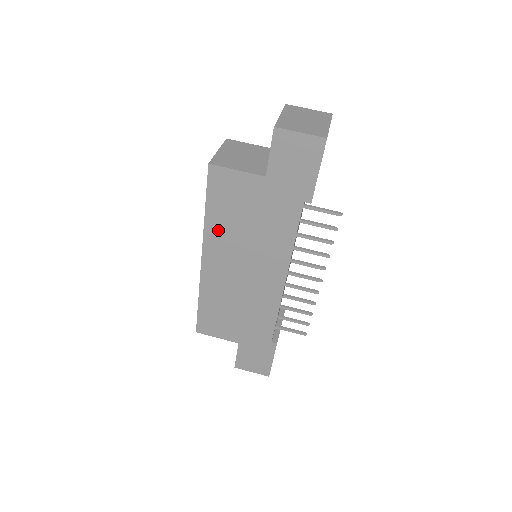
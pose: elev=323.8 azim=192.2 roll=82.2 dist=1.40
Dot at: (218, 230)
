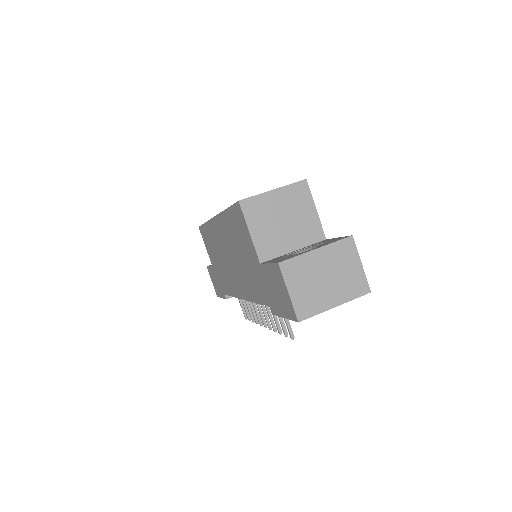
Dot at: (227, 226)
